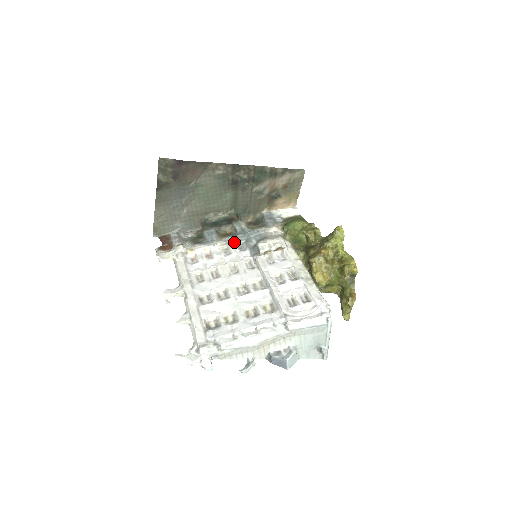
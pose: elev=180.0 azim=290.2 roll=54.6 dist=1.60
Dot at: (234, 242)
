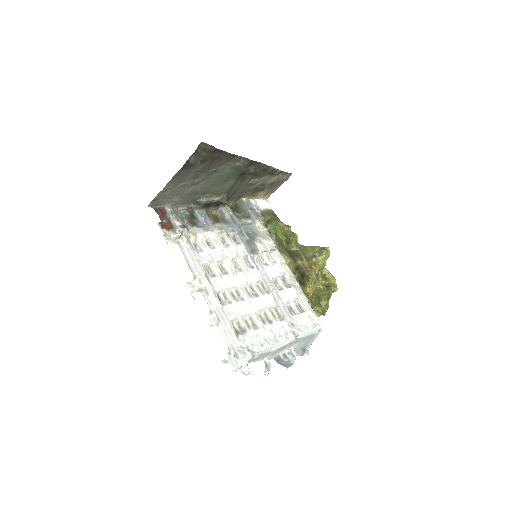
Dot at: (229, 232)
